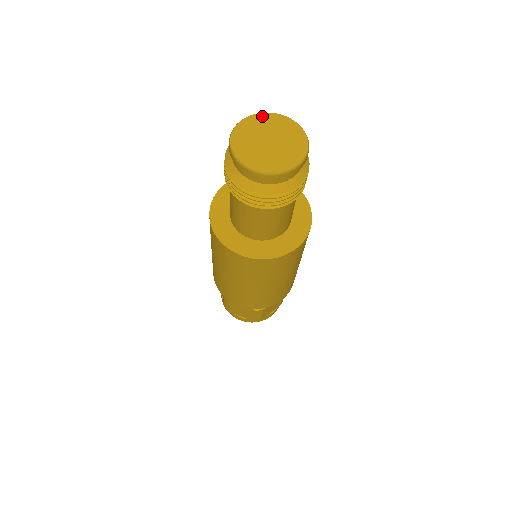
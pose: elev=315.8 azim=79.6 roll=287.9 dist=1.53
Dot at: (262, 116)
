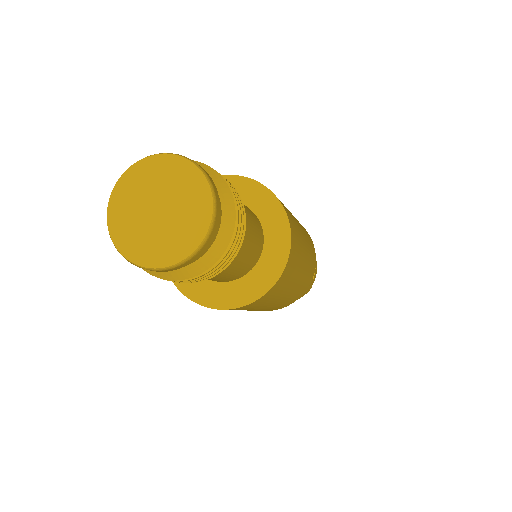
Dot at: (164, 160)
